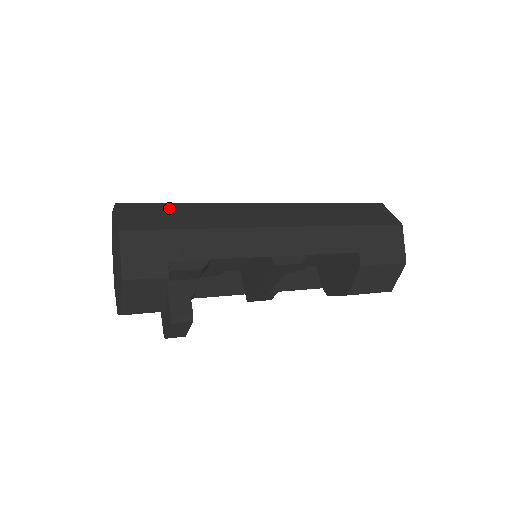
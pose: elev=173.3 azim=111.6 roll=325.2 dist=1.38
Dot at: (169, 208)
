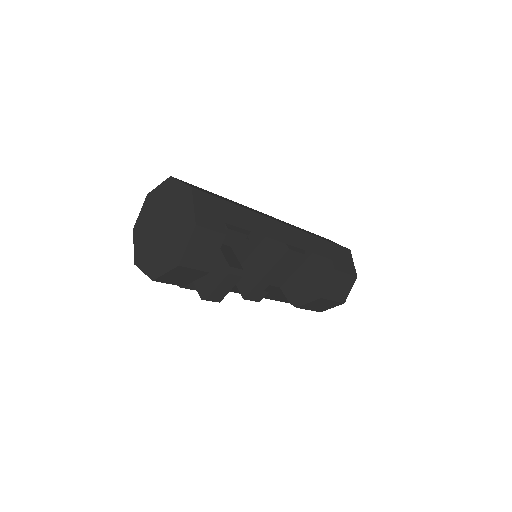
Dot at: (210, 192)
